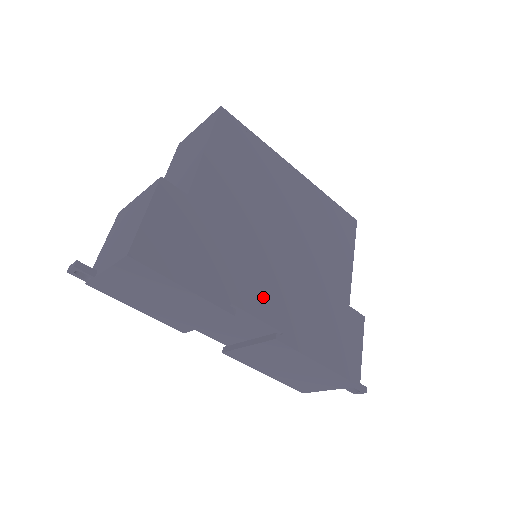
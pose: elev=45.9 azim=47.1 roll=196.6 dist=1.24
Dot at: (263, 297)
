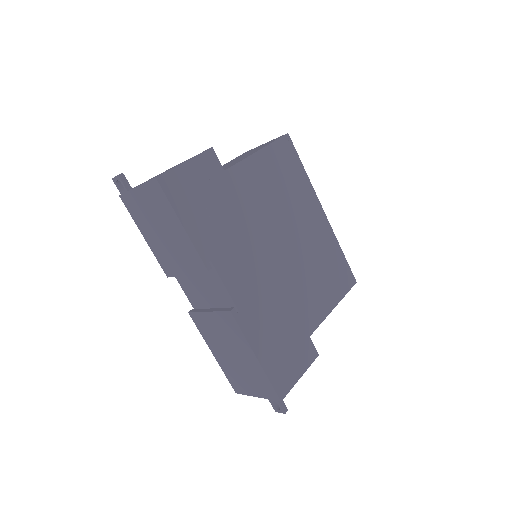
Dot at: (239, 276)
